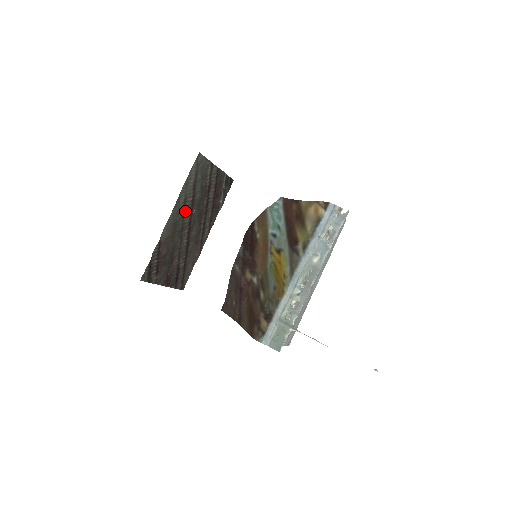
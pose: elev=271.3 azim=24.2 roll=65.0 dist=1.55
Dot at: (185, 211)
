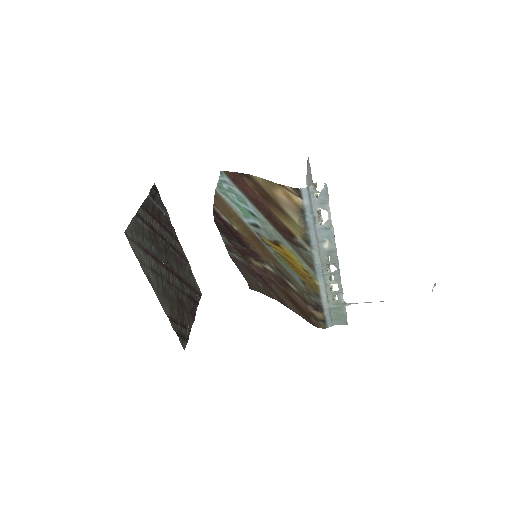
Dot at: (158, 273)
